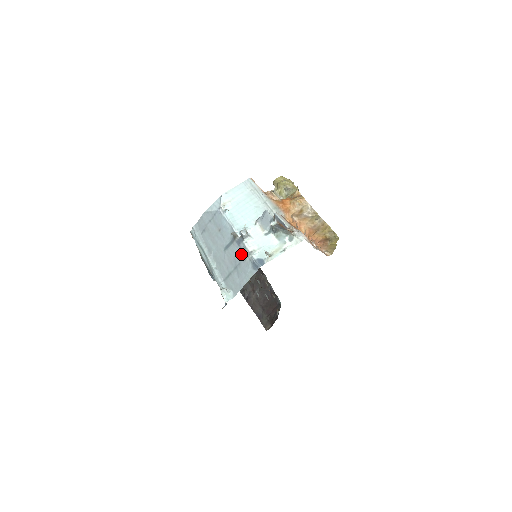
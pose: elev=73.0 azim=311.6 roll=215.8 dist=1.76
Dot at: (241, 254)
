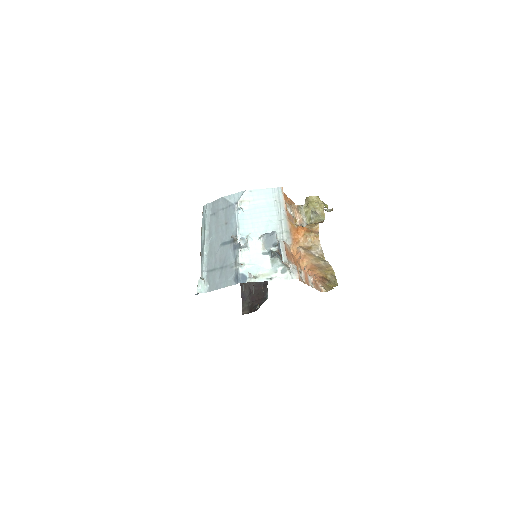
Dot at: (232, 259)
